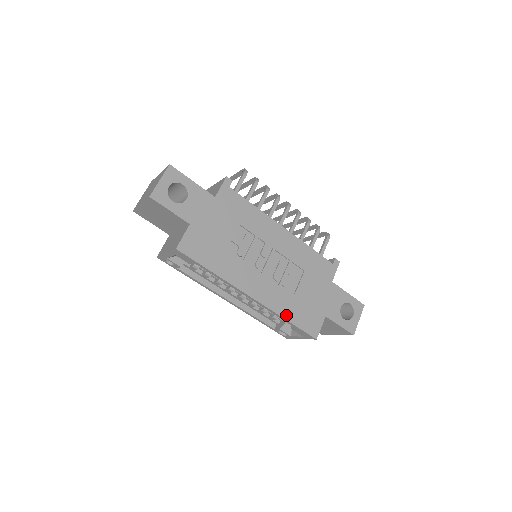
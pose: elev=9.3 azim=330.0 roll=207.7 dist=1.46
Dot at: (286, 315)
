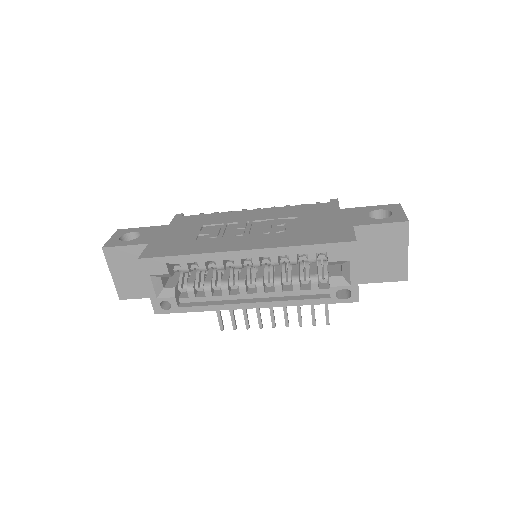
Dot at: (298, 243)
